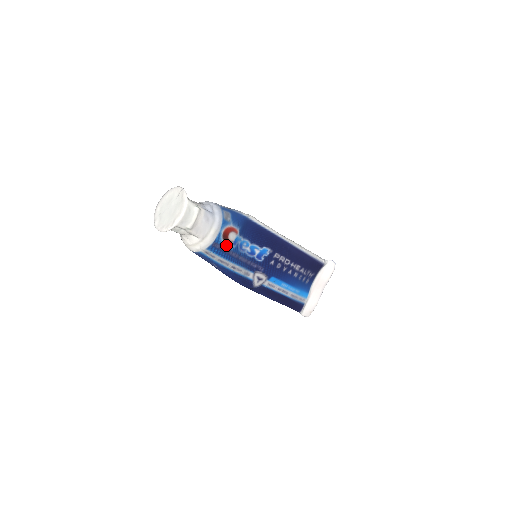
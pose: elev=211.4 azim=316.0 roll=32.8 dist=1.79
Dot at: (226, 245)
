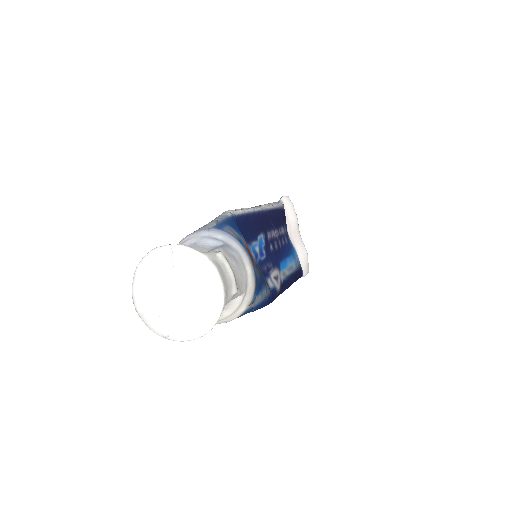
Dot at: (257, 272)
